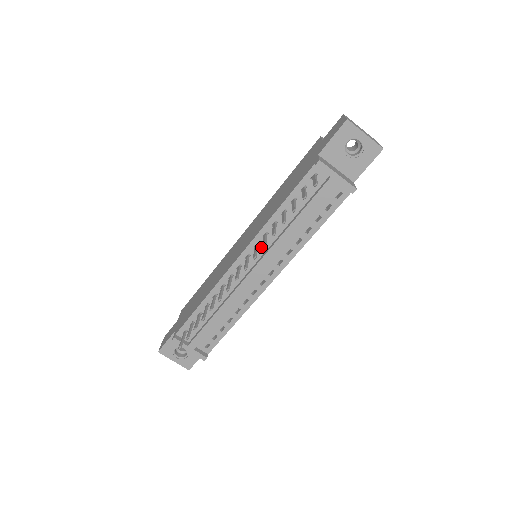
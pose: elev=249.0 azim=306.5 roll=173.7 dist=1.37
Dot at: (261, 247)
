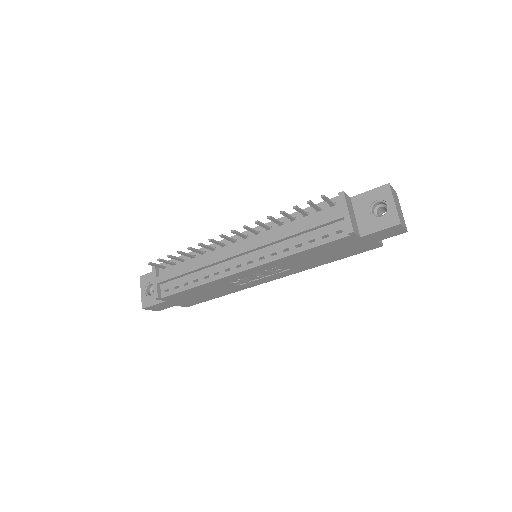
Dot at: (259, 236)
